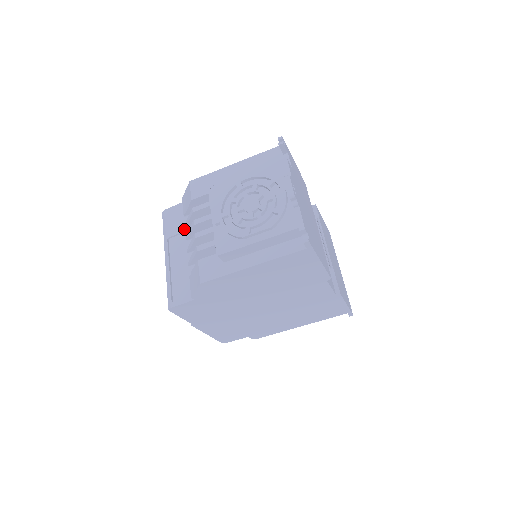
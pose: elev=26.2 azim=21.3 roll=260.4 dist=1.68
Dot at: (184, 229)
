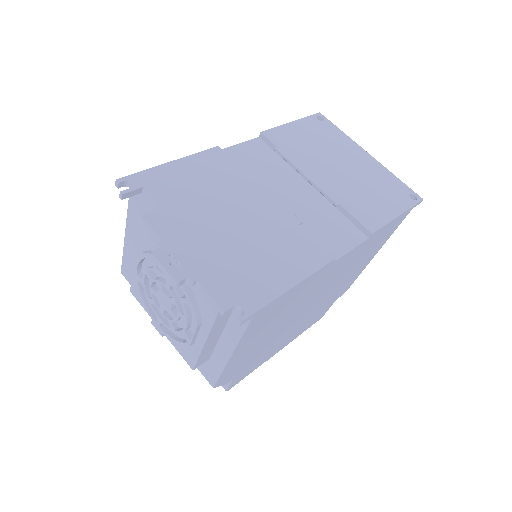
Dot at: occluded
